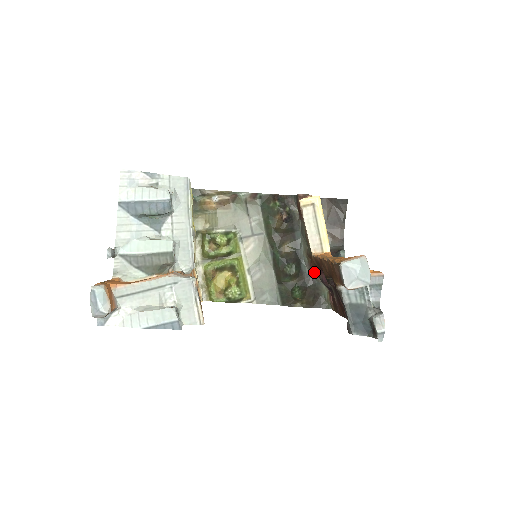
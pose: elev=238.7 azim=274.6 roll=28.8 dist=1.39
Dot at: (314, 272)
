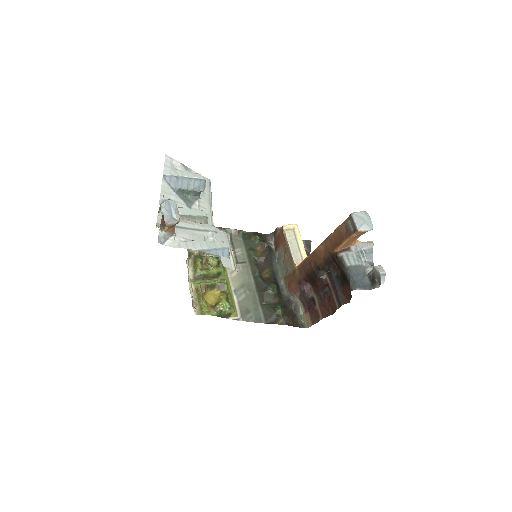
Dot at: (292, 293)
